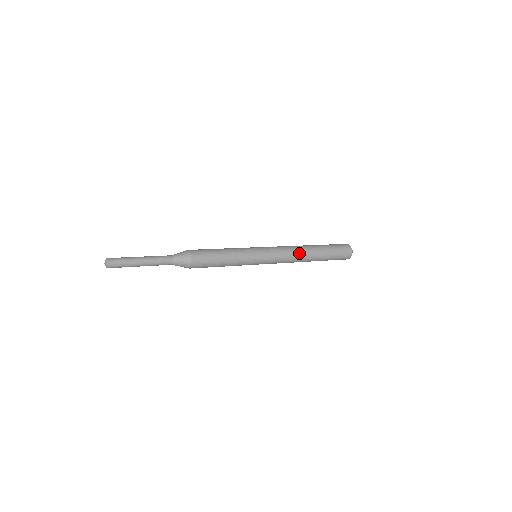
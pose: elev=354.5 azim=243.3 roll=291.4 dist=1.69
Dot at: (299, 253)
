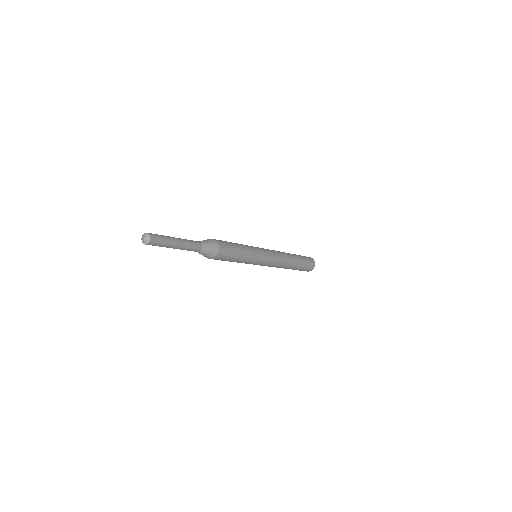
Dot at: (282, 252)
